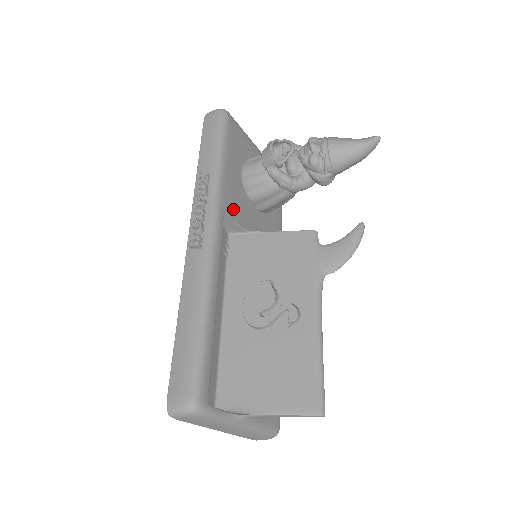
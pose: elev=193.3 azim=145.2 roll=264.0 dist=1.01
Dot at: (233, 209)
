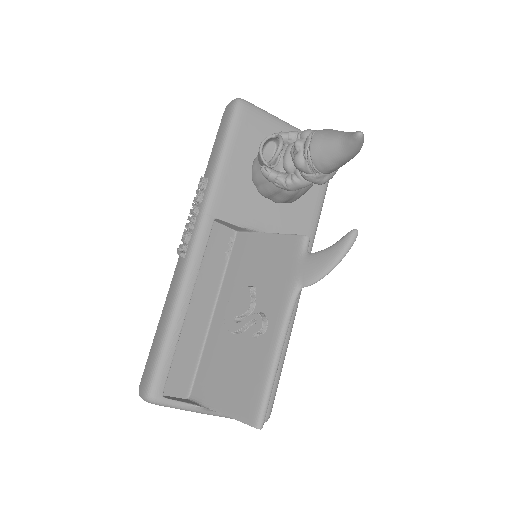
Dot at: (230, 211)
